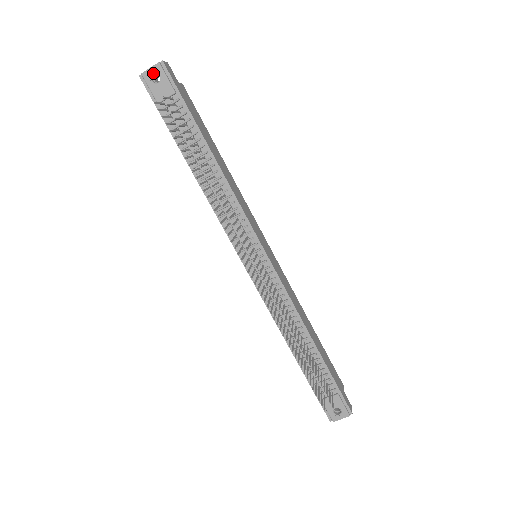
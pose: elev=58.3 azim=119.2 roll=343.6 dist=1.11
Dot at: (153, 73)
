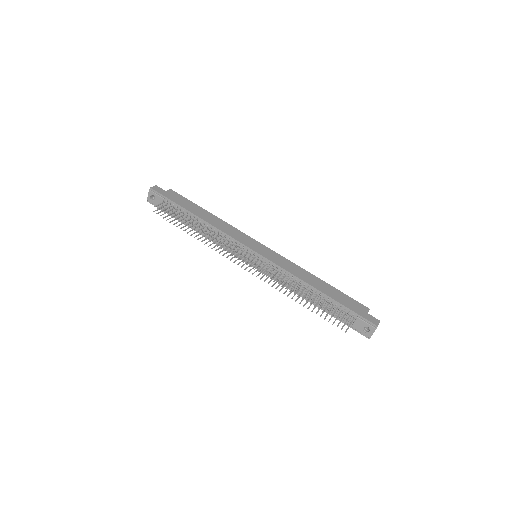
Dot at: (151, 196)
